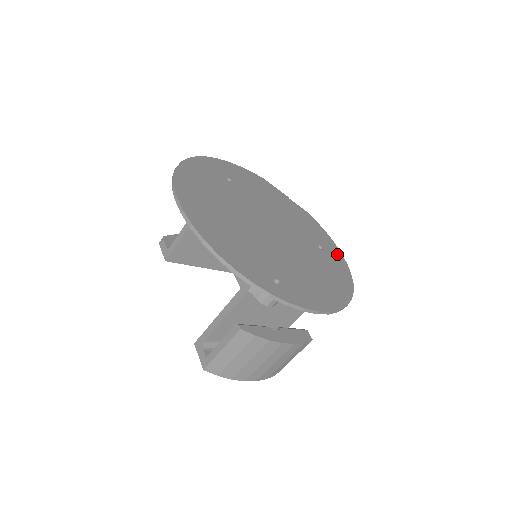
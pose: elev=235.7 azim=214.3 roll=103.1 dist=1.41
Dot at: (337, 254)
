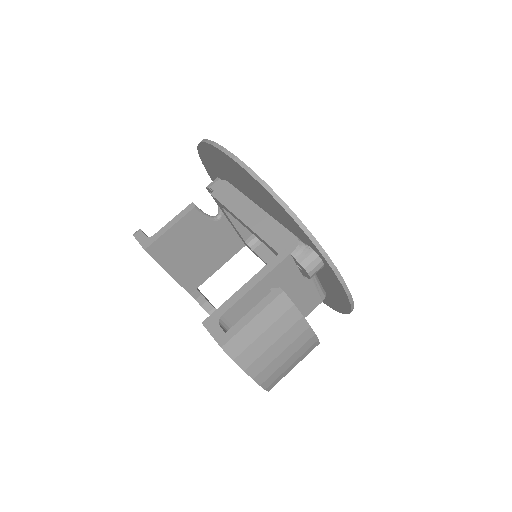
Dot at: occluded
